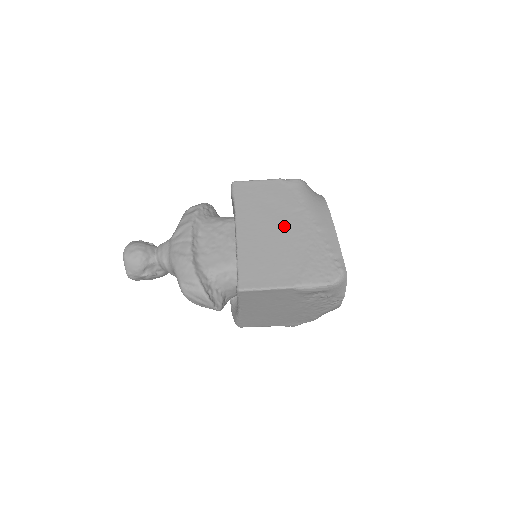
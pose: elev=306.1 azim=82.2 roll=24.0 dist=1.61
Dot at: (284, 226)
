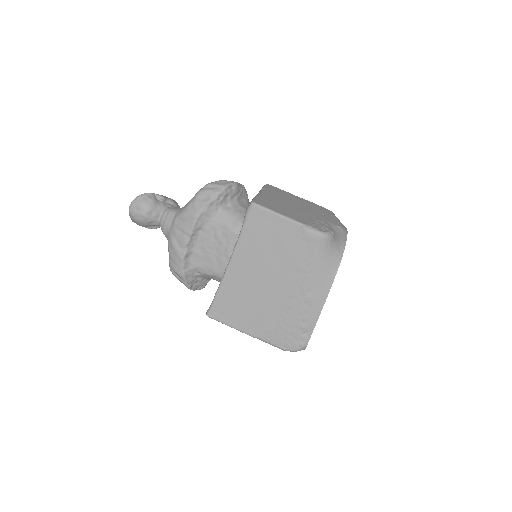
Dot at: (276, 281)
